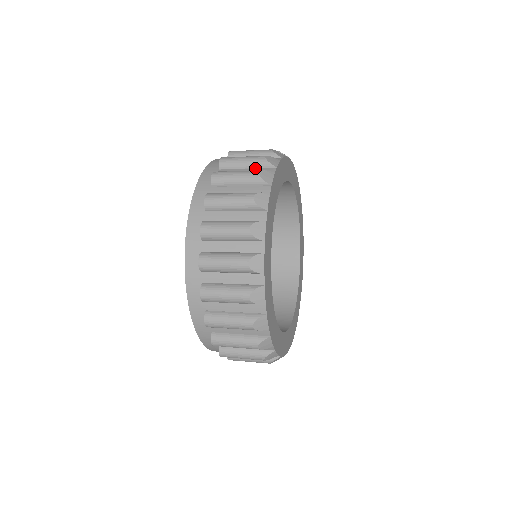
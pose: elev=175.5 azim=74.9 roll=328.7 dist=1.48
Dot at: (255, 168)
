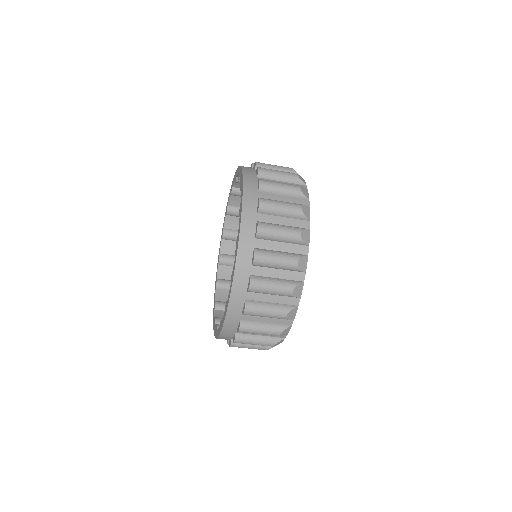
Dot at: occluded
